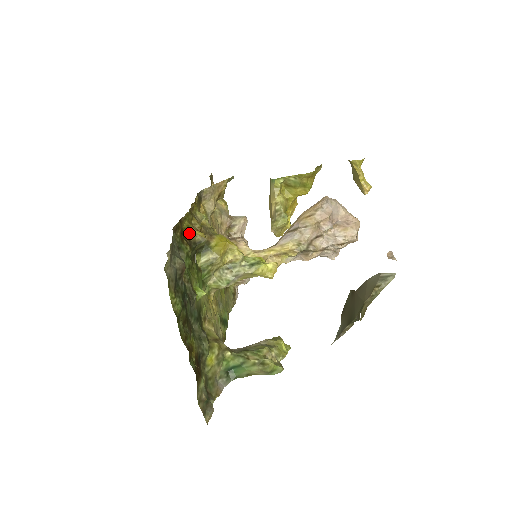
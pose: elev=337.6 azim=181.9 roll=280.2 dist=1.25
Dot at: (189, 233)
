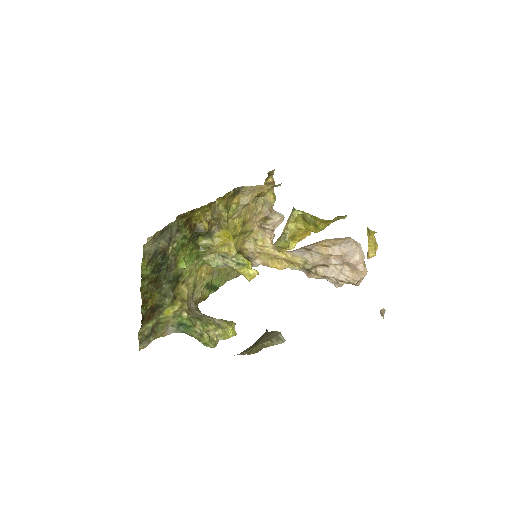
Dot at: (197, 221)
